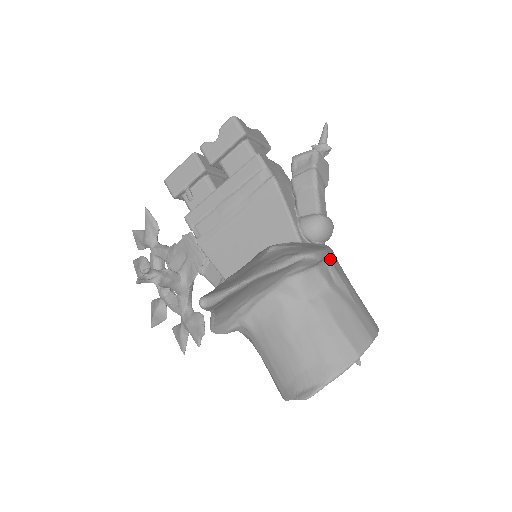
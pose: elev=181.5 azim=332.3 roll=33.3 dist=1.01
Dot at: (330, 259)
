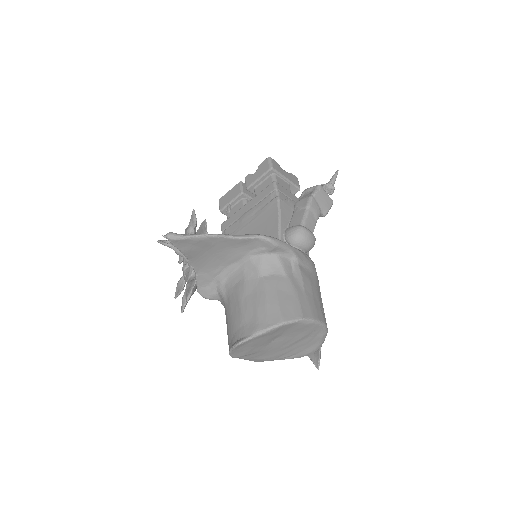
Dot at: (294, 255)
